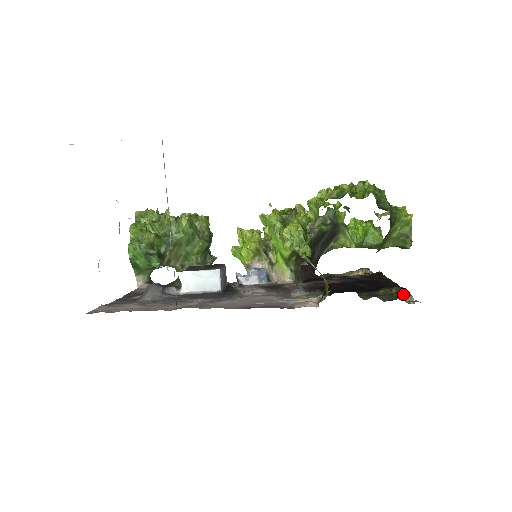
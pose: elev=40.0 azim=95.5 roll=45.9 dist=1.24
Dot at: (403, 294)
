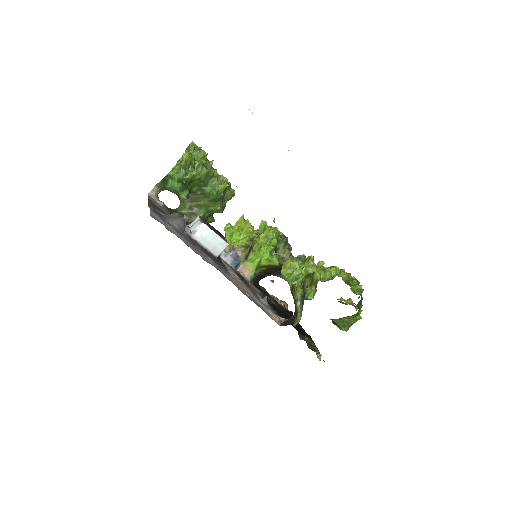
Dot at: (317, 350)
